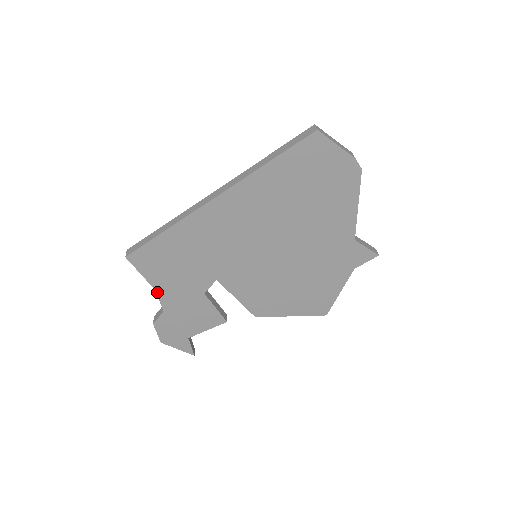
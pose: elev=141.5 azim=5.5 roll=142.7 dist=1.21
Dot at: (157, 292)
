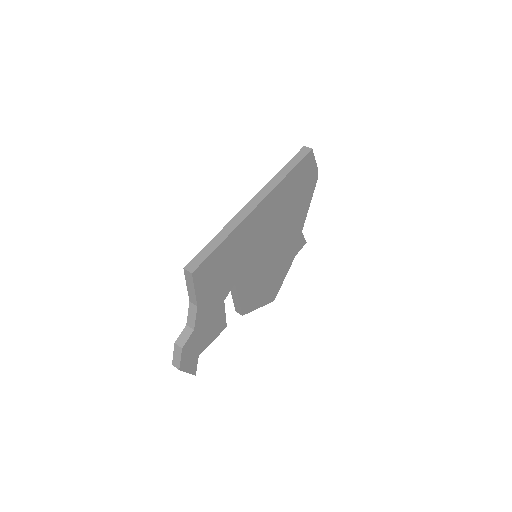
Dot at: (197, 308)
